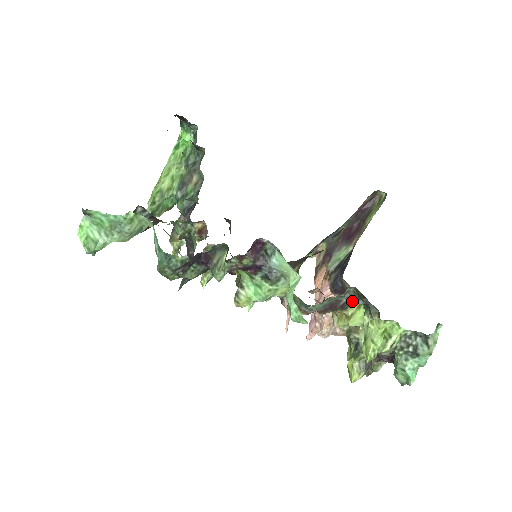
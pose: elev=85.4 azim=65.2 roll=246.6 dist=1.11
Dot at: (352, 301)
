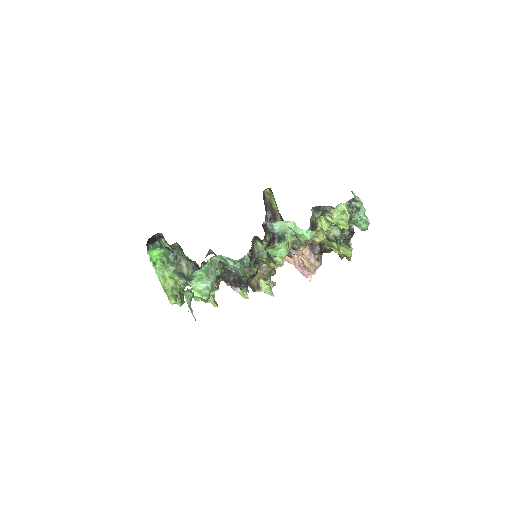
Dot at: (317, 217)
